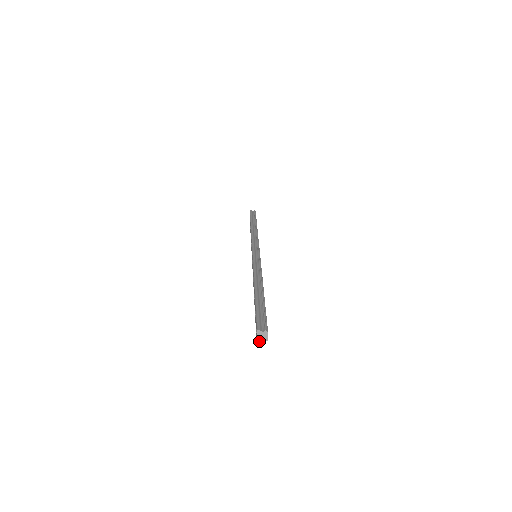
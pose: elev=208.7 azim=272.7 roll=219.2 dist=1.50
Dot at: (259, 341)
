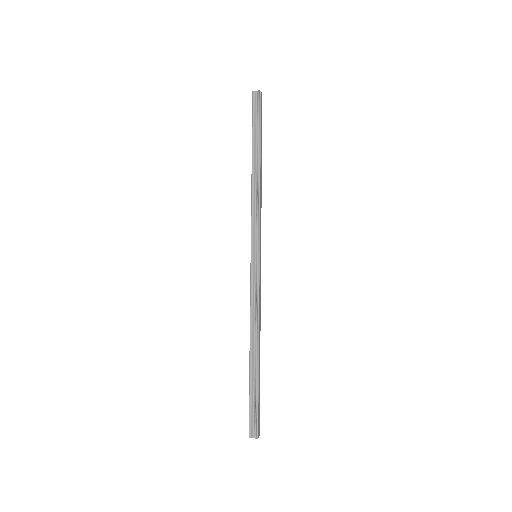
Dot at: occluded
